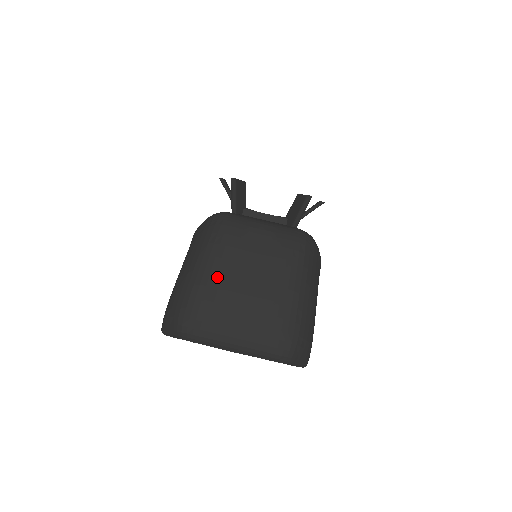
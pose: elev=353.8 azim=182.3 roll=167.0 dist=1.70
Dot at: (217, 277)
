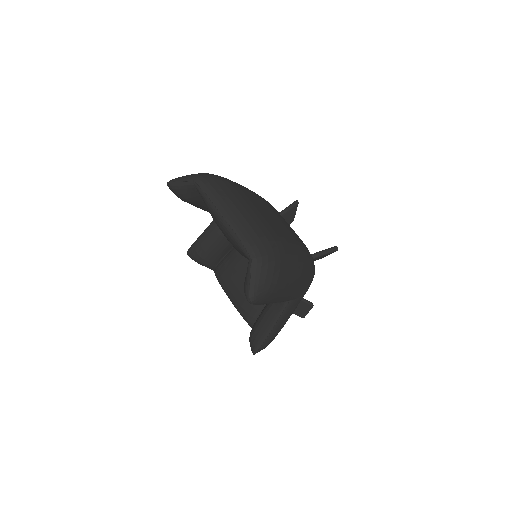
Dot at: (254, 194)
